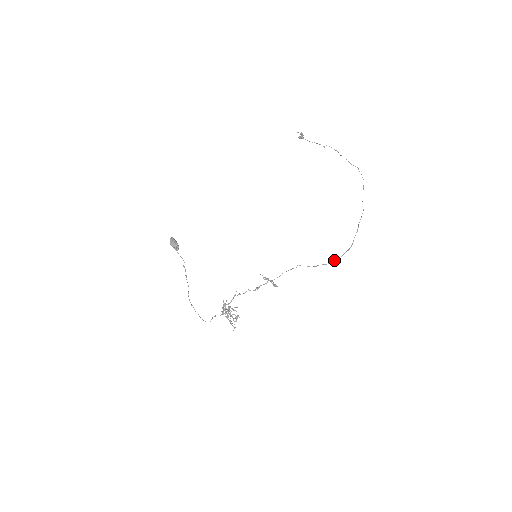
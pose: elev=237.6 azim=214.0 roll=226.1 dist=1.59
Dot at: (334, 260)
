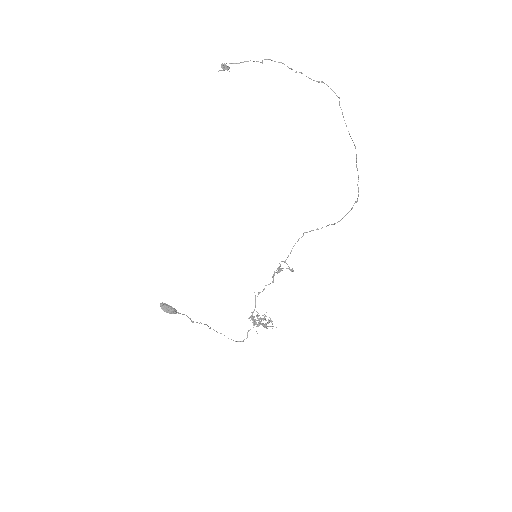
Dot at: (344, 216)
